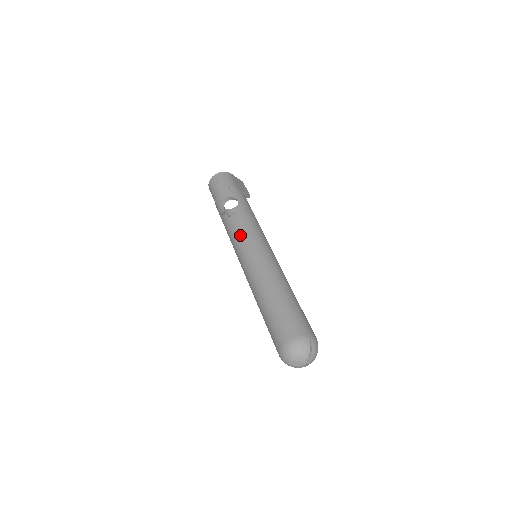
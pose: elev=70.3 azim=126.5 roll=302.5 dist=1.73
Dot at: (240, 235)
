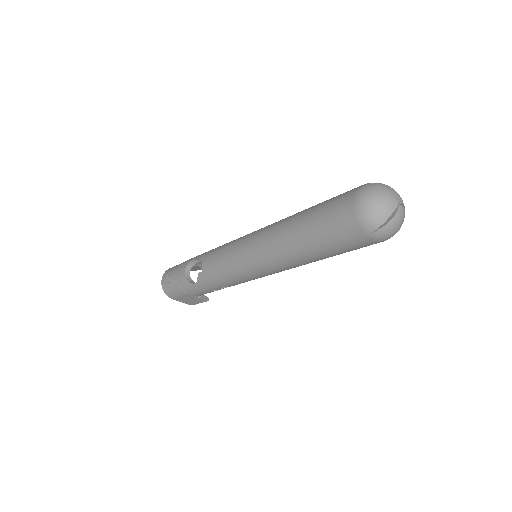
Dot at: (222, 259)
